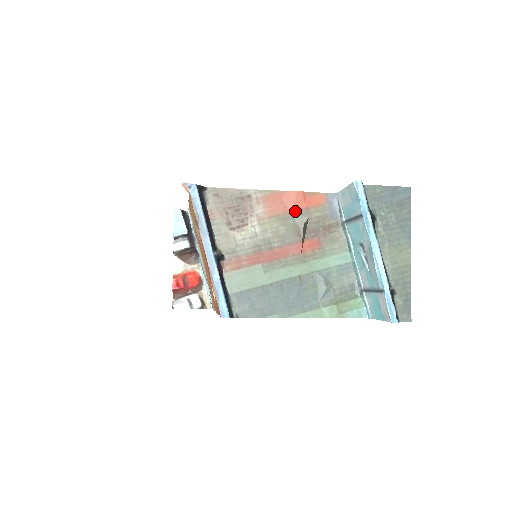
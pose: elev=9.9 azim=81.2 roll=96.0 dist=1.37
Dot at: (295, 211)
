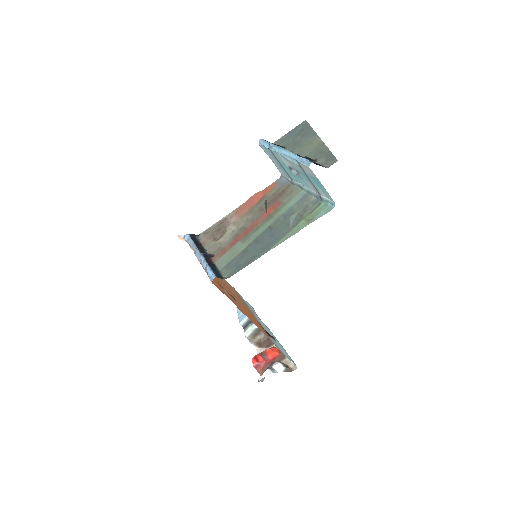
Dot at: (257, 203)
